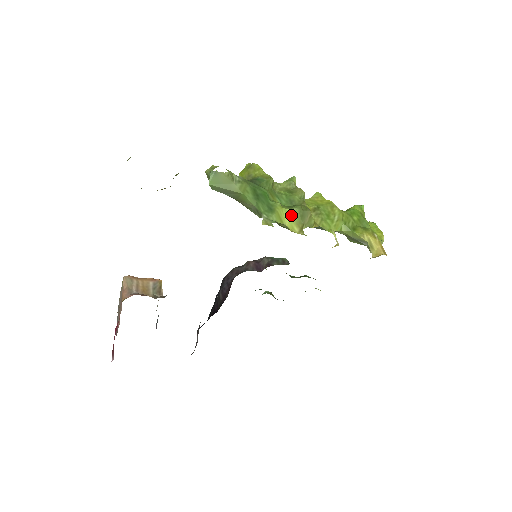
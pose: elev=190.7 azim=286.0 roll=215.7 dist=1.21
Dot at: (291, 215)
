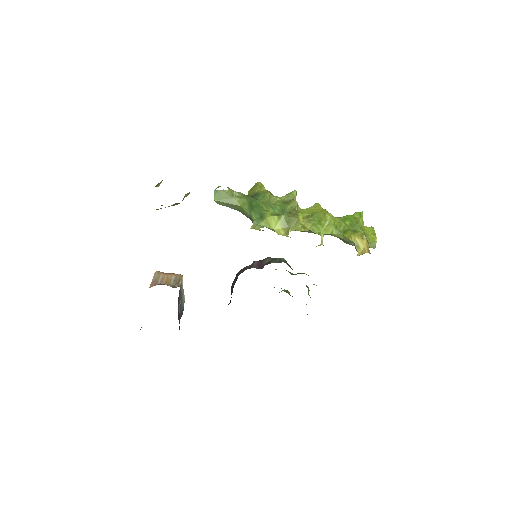
Dot at: (278, 221)
